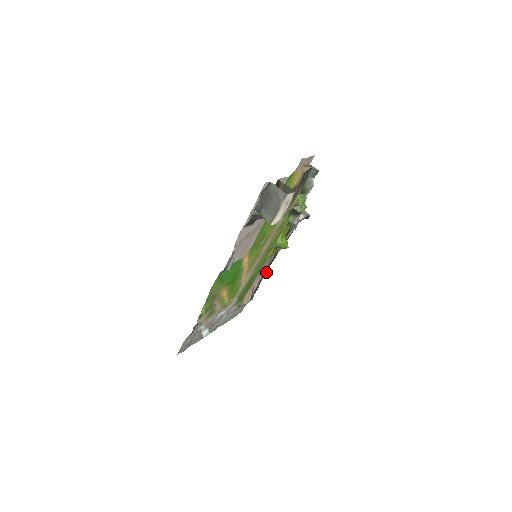
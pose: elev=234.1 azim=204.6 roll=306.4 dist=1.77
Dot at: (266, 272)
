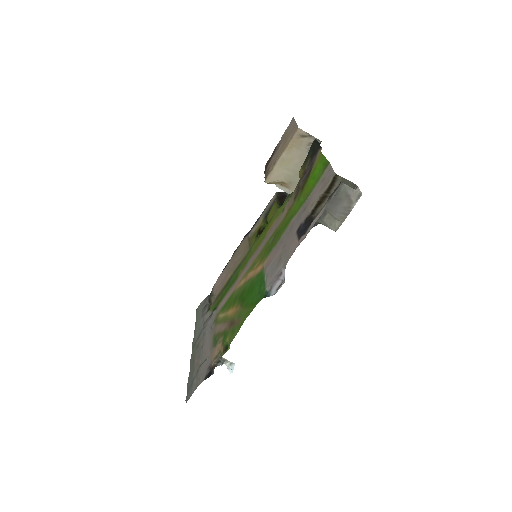
Dot at: (229, 260)
